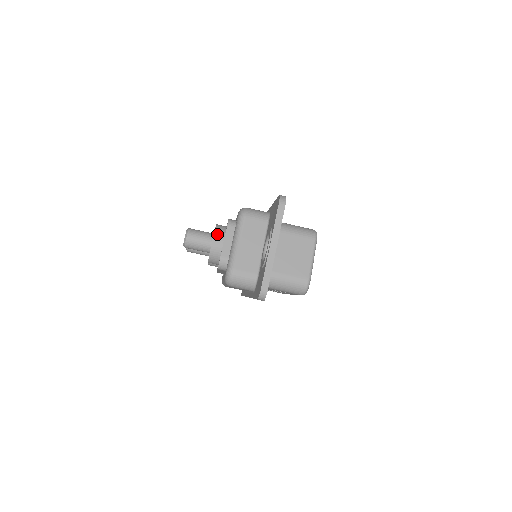
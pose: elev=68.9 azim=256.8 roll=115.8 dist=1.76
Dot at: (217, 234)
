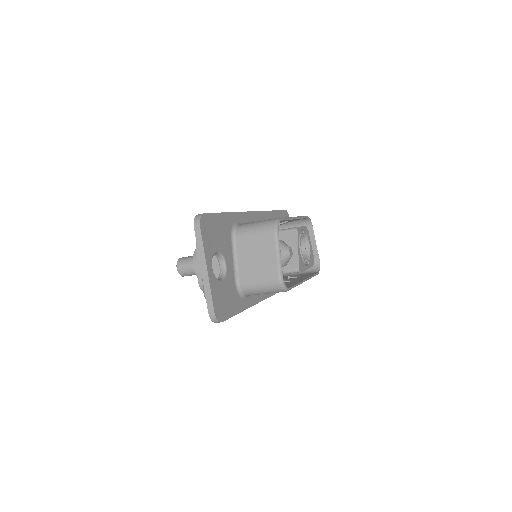
Dot at: (195, 258)
